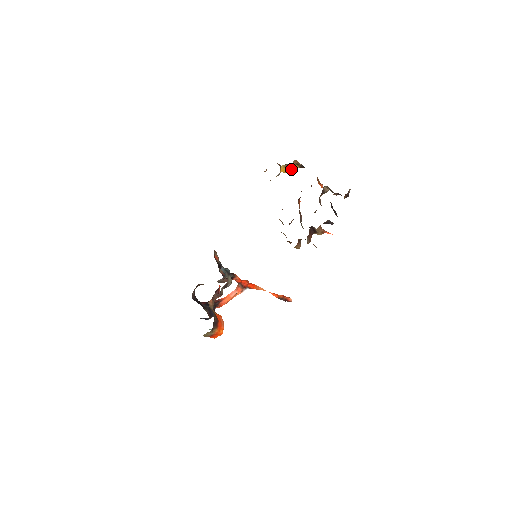
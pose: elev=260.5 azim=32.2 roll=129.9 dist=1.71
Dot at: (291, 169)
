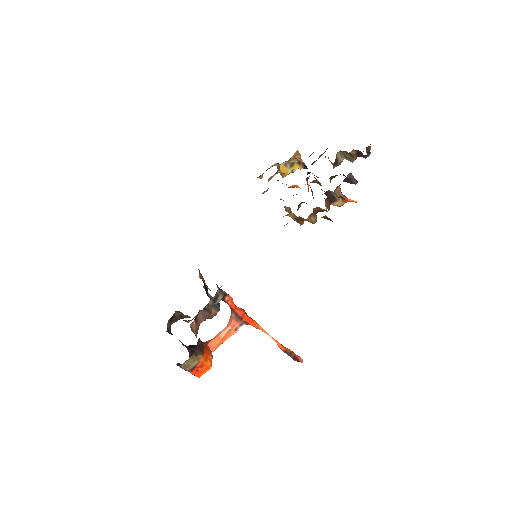
Dot at: (292, 170)
